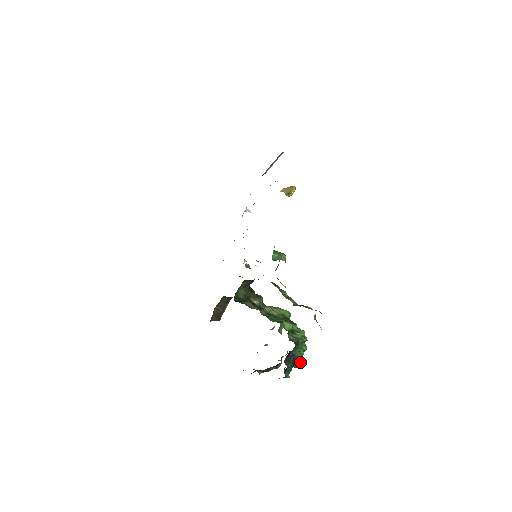
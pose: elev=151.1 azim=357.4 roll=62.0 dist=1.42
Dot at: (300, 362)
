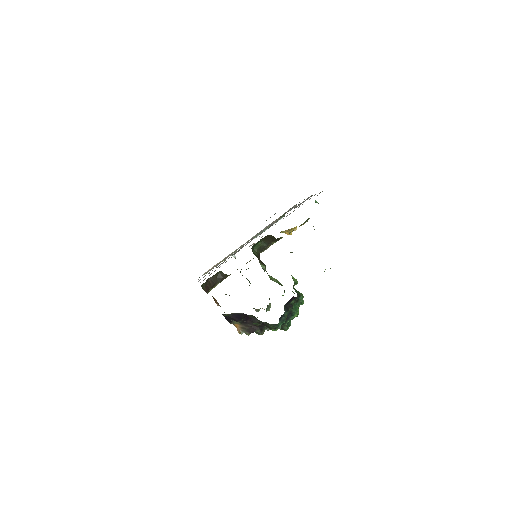
Dot at: (289, 326)
